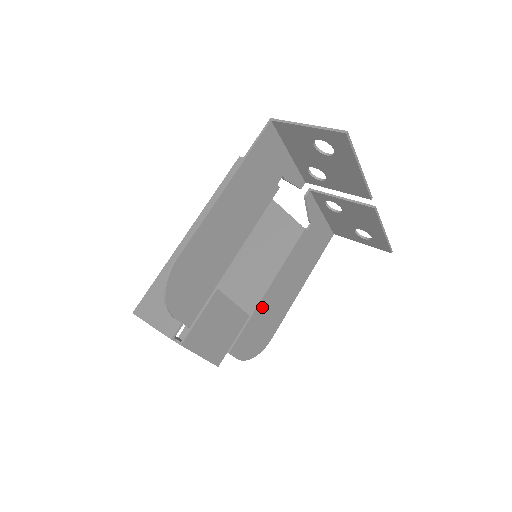
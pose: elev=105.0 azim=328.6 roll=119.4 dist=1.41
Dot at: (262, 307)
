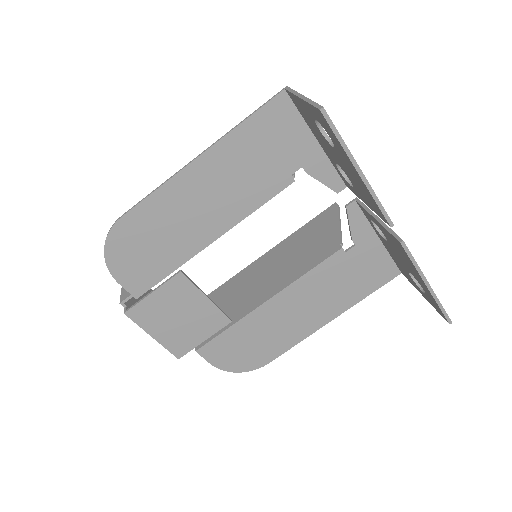
Dot at: (254, 319)
